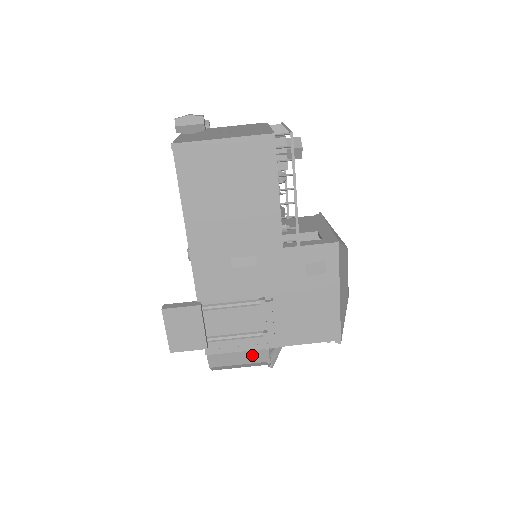
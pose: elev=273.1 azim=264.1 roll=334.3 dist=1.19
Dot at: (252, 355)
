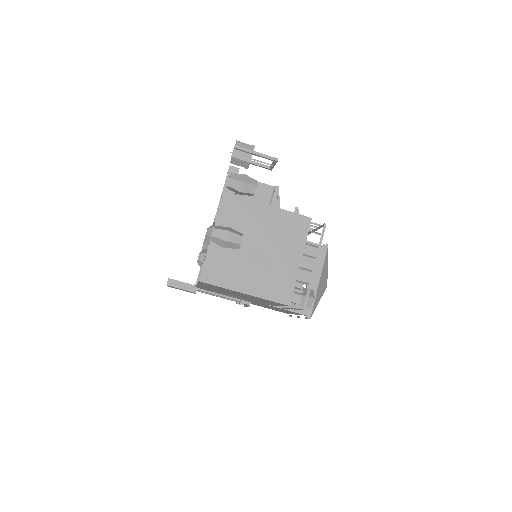
Dot at: occluded
